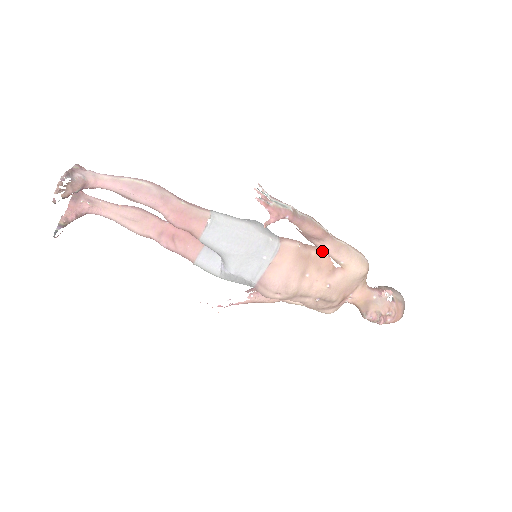
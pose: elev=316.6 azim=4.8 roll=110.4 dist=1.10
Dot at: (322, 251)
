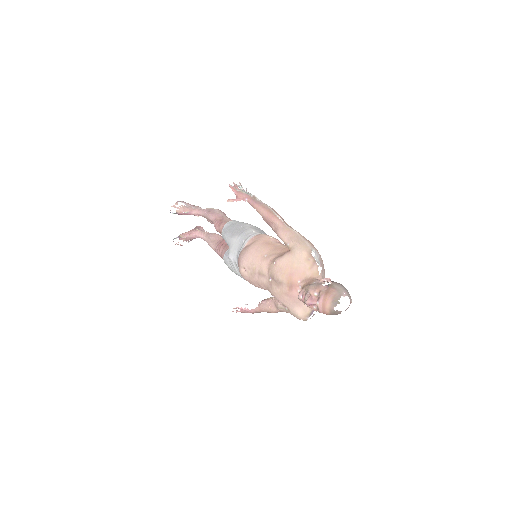
Dot at: (278, 236)
